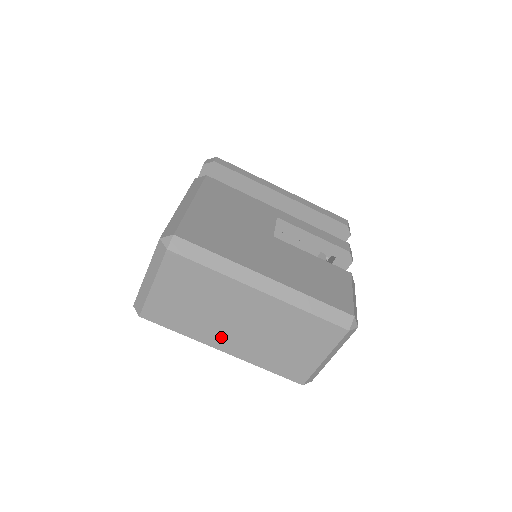
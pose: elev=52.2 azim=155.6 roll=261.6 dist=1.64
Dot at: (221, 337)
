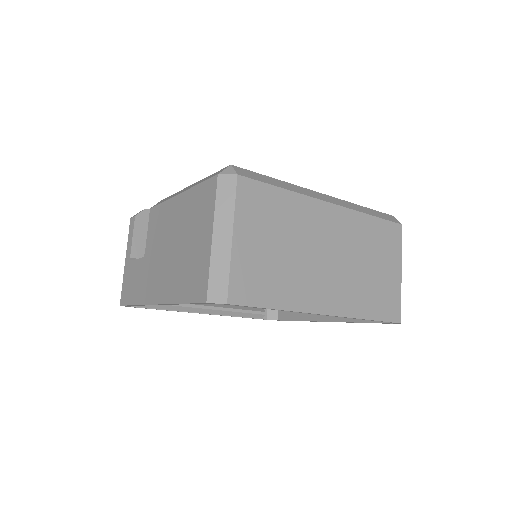
Dot at: (318, 291)
